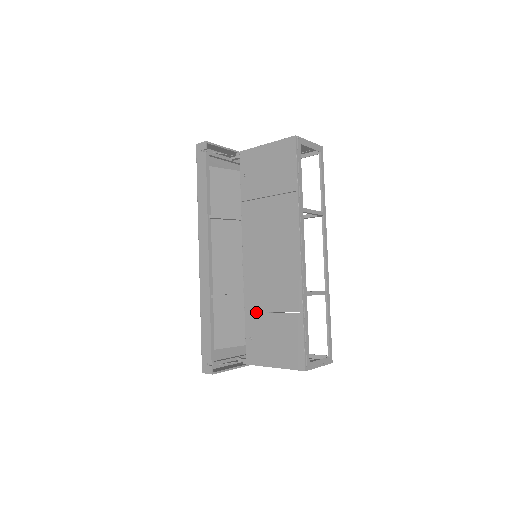
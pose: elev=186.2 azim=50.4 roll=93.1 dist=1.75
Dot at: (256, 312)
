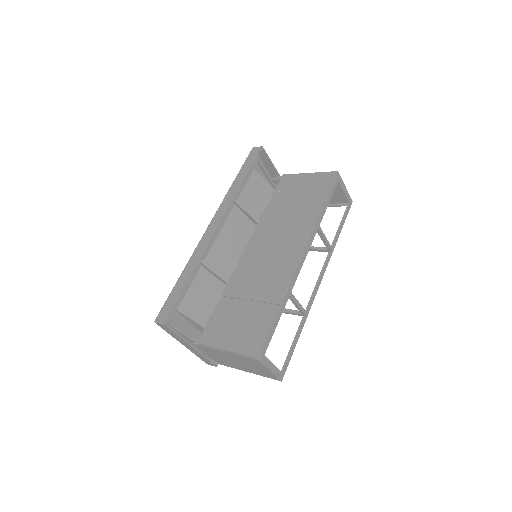
Dot at: (233, 297)
